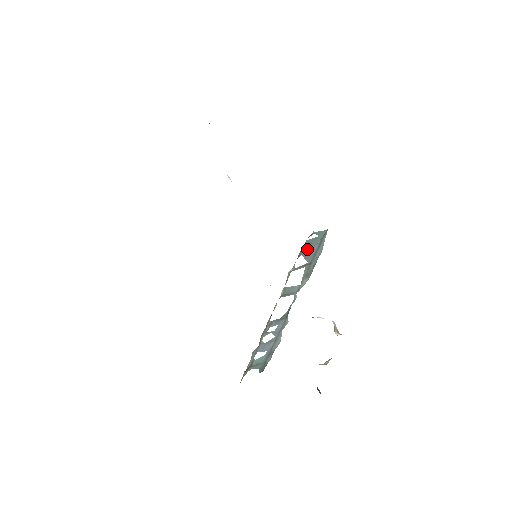
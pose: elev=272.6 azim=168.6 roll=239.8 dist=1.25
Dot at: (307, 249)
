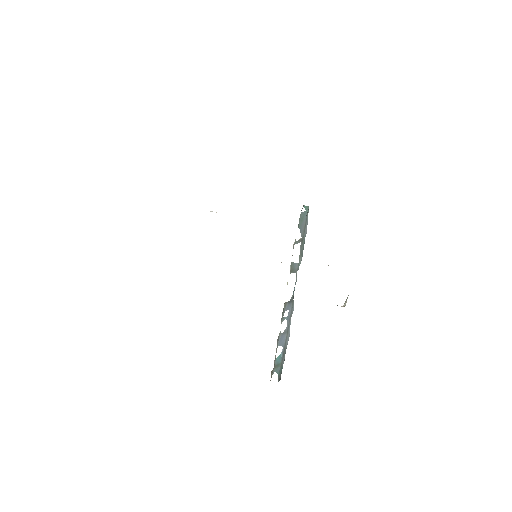
Dot at: (301, 223)
